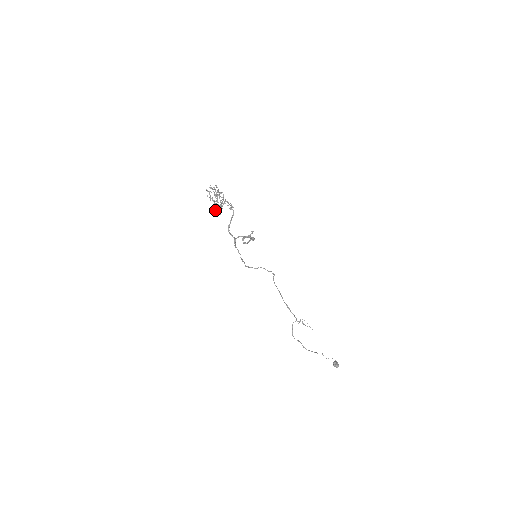
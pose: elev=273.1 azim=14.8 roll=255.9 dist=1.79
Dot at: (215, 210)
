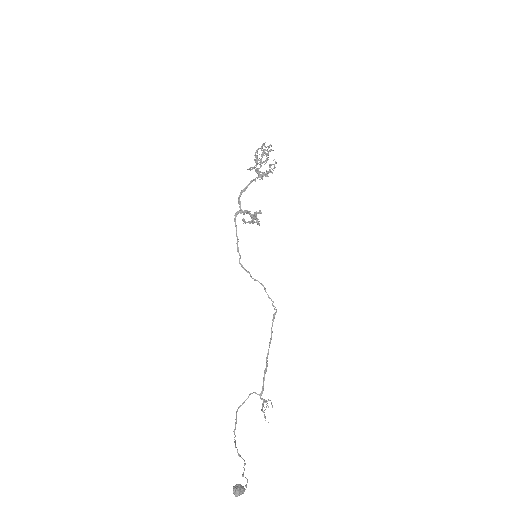
Dot at: occluded
